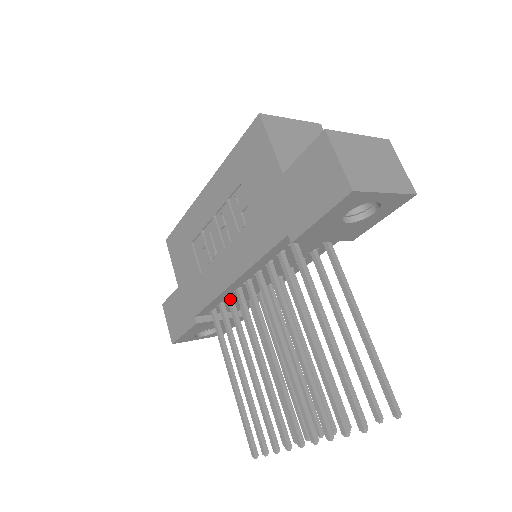
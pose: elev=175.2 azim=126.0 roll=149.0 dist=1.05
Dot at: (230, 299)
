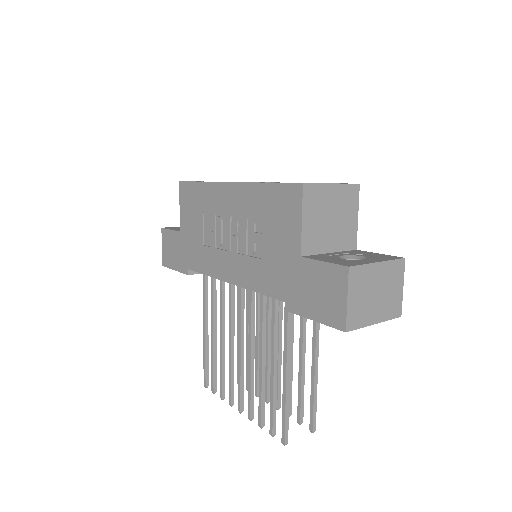
Dot at: occluded
